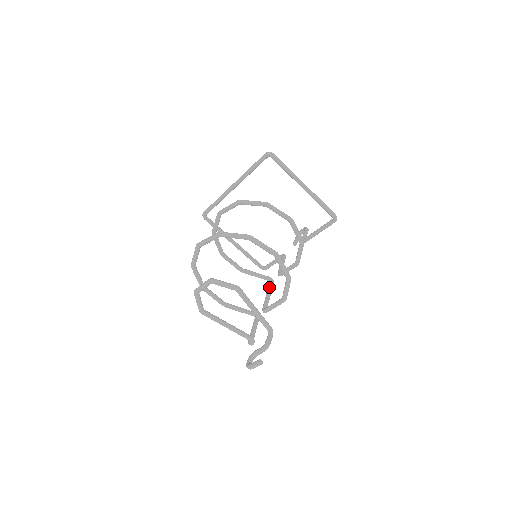
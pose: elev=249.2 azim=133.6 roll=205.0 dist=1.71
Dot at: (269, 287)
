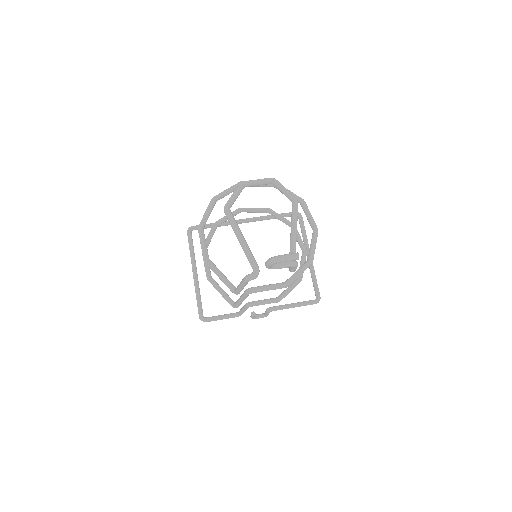
Dot at: occluded
